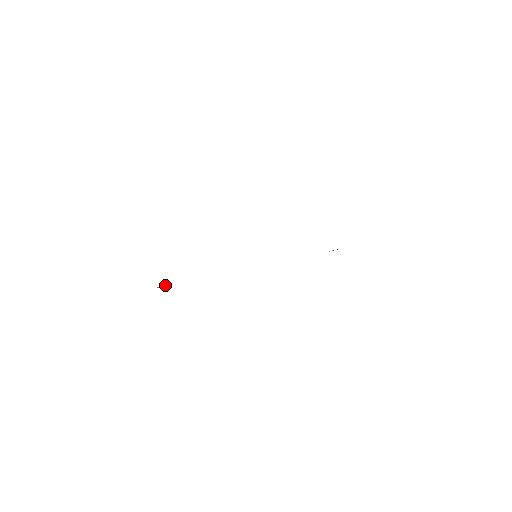
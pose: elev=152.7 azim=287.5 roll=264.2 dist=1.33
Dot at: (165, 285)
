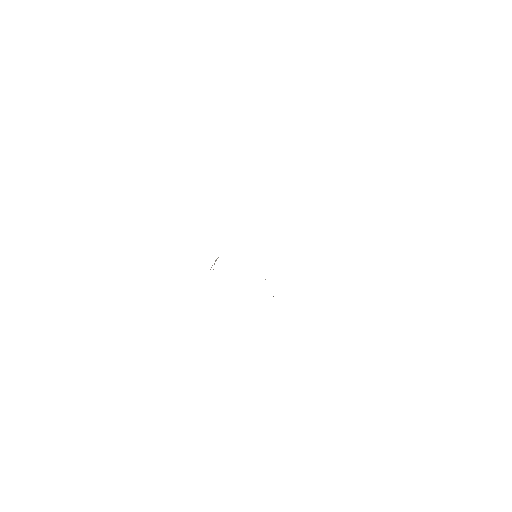
Dot at: occluded
